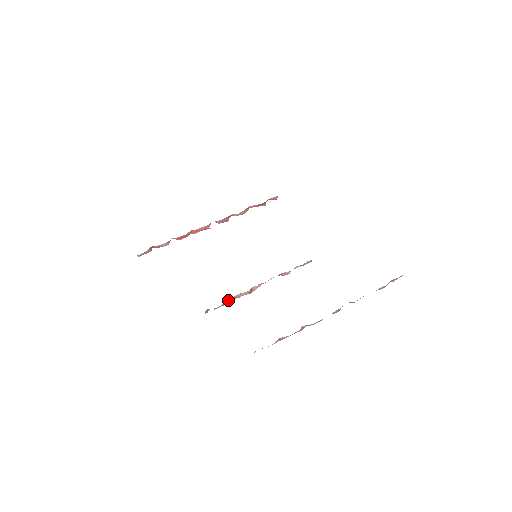
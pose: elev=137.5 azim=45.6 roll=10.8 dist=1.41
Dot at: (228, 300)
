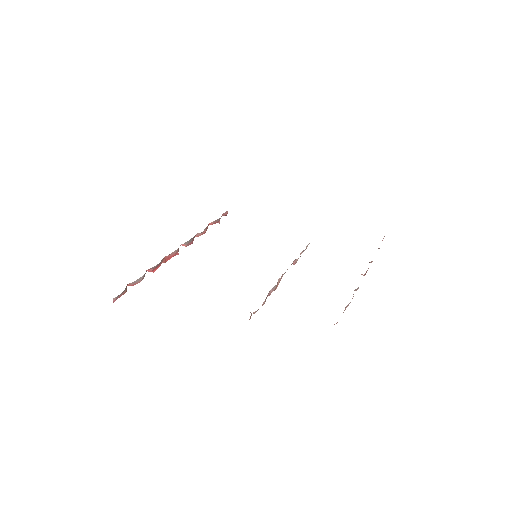
Dot at: (266, 297)
